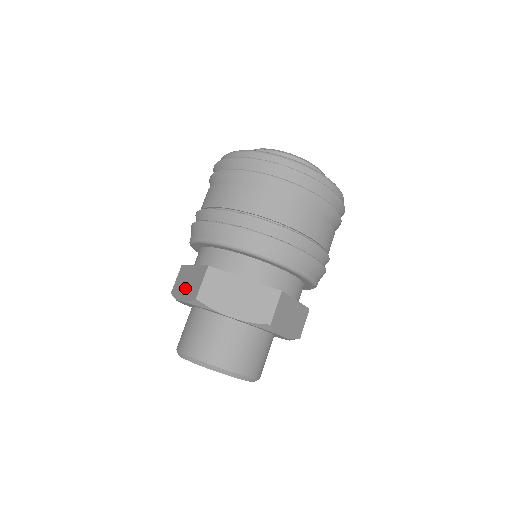
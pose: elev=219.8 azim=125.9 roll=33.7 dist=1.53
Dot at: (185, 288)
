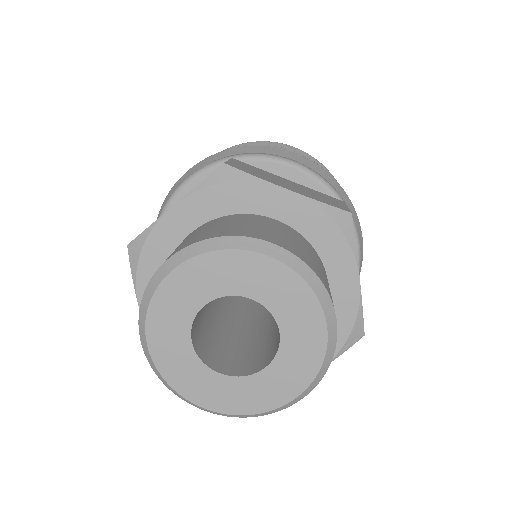
Dot at: occluded
